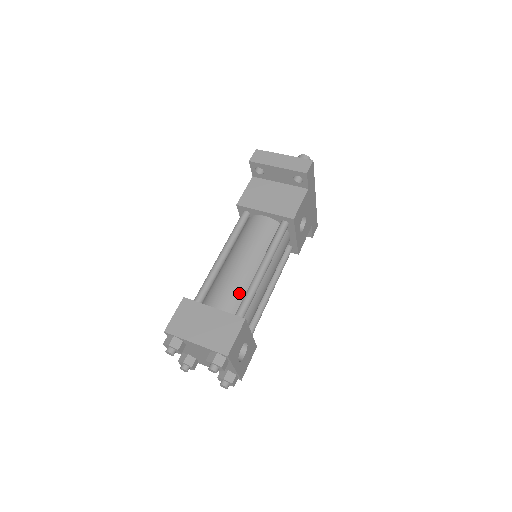
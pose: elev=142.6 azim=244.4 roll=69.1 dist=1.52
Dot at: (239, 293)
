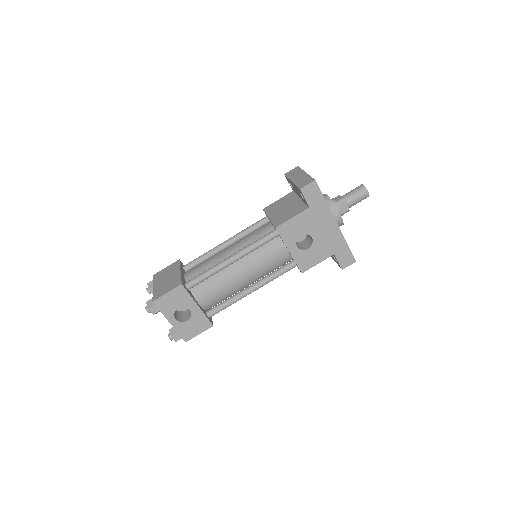
Dot at: (205, 270)
